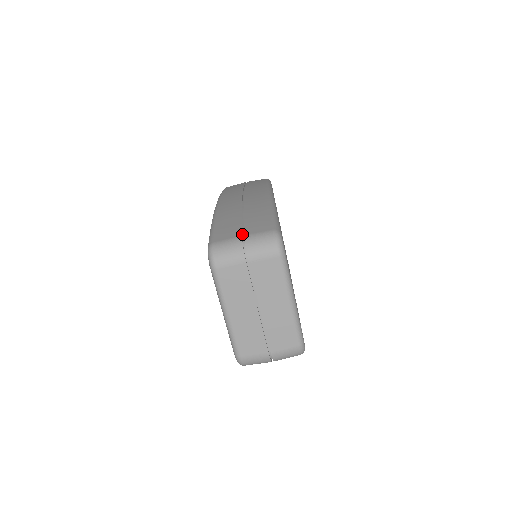
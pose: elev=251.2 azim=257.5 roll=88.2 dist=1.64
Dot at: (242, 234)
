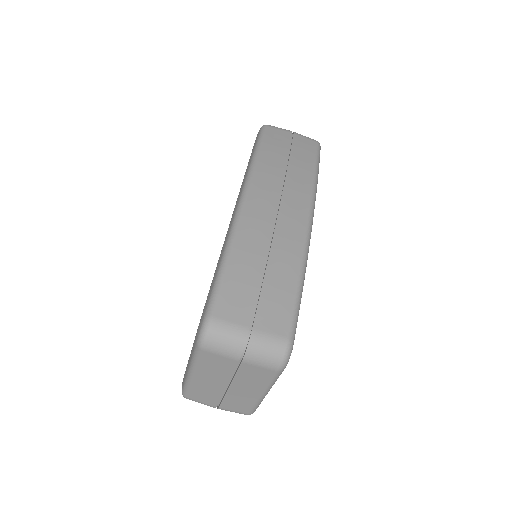
Dot at: (251, 319)
